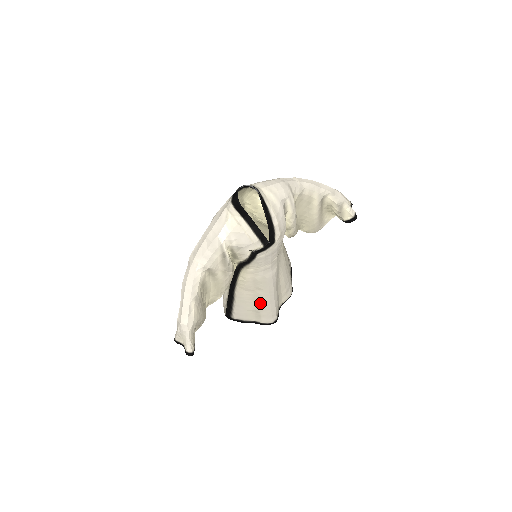
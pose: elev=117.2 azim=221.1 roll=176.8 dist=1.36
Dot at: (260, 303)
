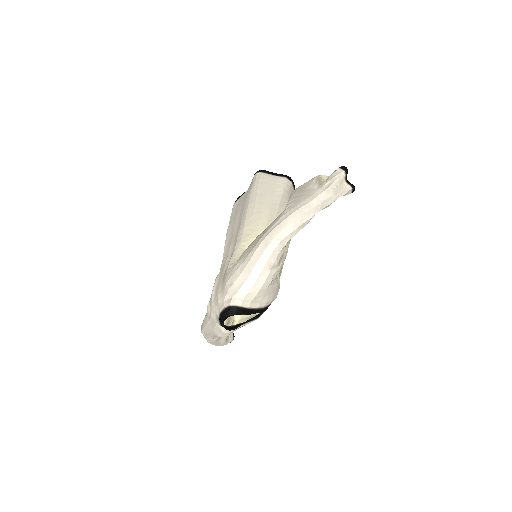
Dot at: occluded
